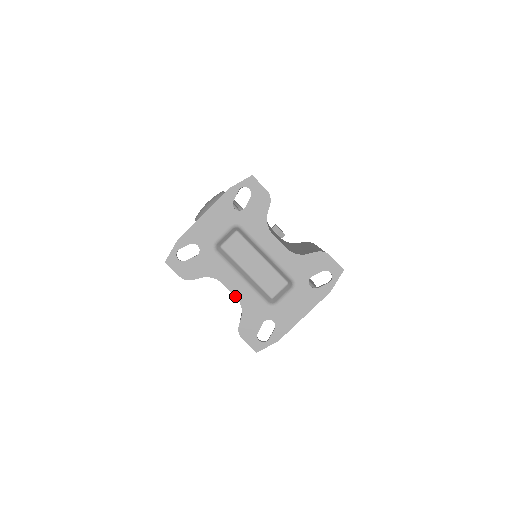
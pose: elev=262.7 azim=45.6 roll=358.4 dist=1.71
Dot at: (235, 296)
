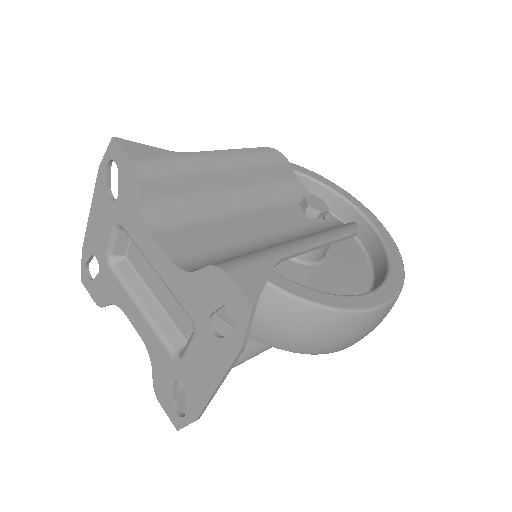
Dot at: (140, 336)
